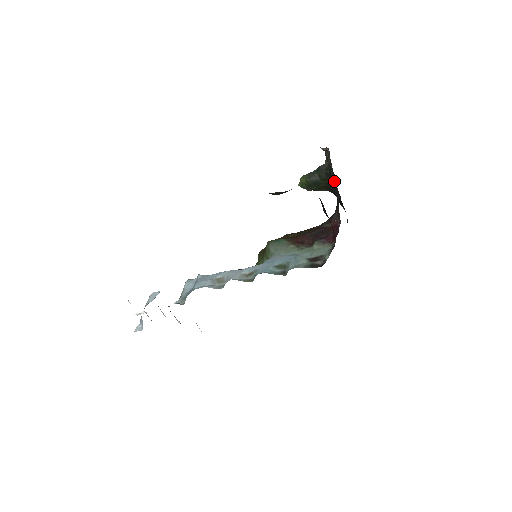
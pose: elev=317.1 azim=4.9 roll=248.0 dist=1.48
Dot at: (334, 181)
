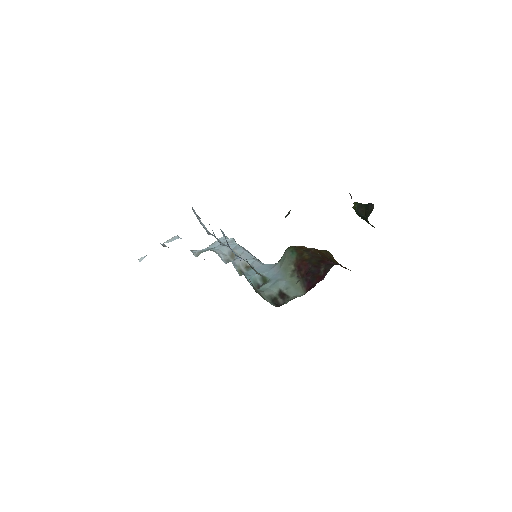
Dot at: occluded
